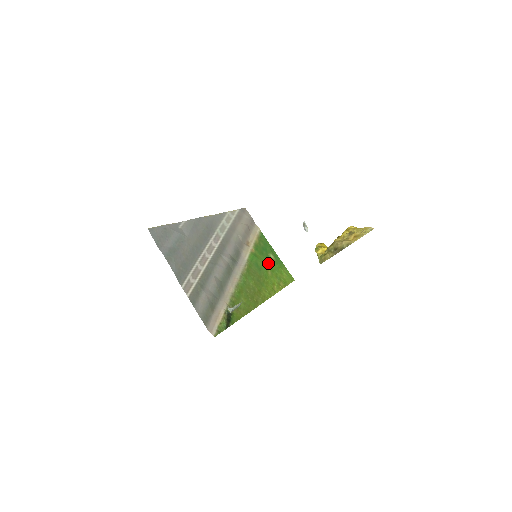
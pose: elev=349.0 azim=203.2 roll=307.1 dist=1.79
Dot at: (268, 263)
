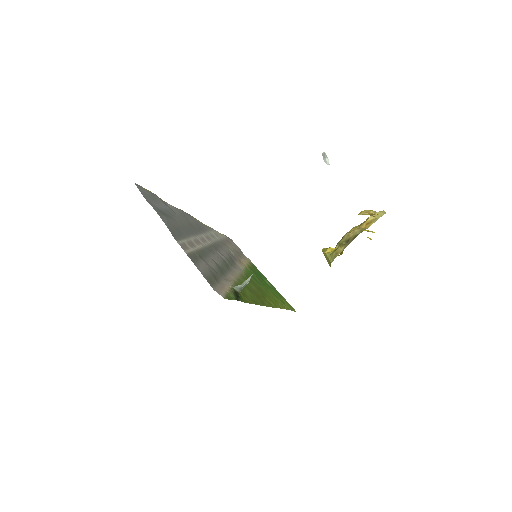
Dot at: (266, 285)
